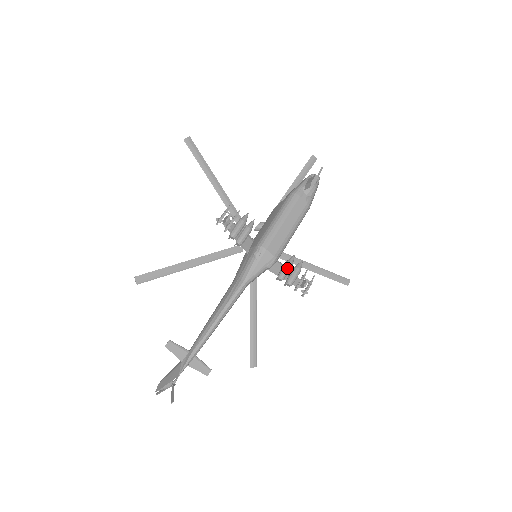
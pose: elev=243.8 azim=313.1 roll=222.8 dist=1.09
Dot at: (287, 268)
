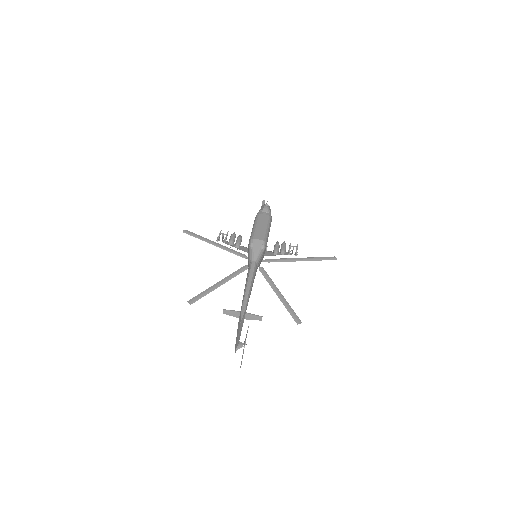
Dot at: (276, 246)
